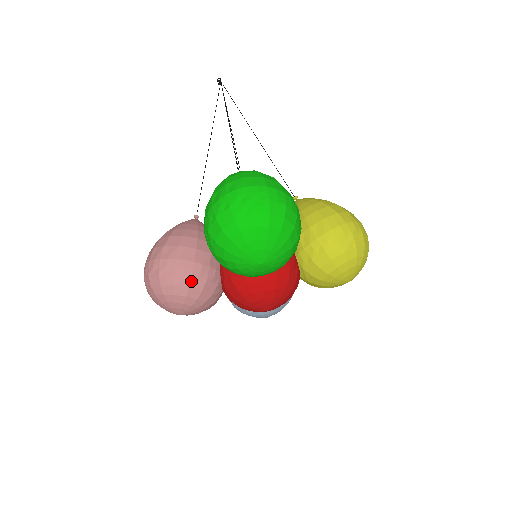
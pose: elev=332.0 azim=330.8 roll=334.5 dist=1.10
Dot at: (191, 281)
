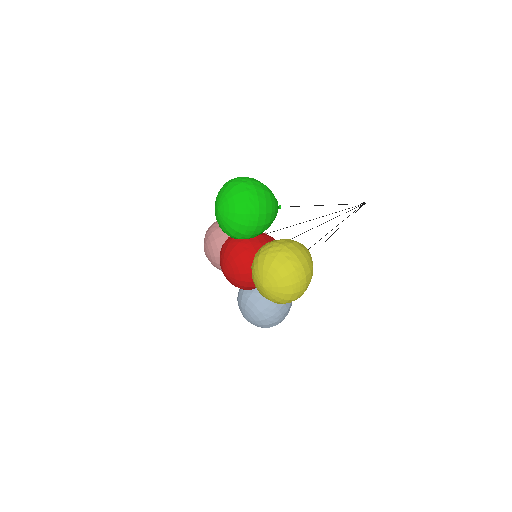
Dot at: (215, 231)
